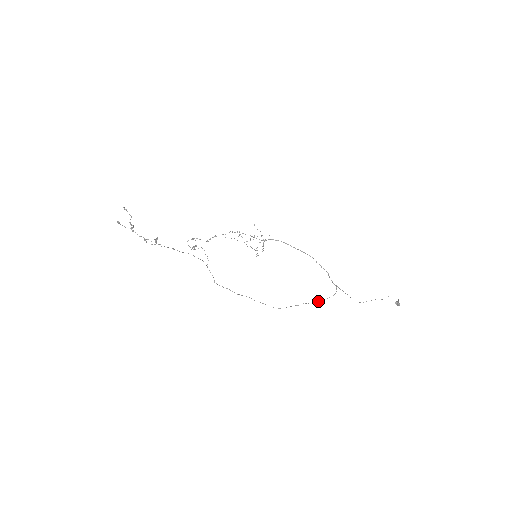
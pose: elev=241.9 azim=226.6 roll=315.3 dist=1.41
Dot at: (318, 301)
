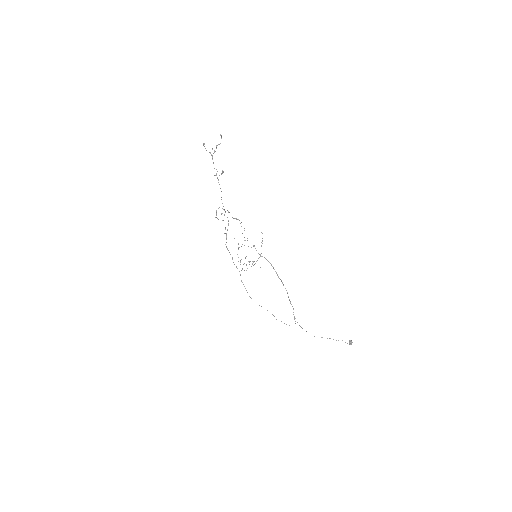
Dot at: (281, 321)
